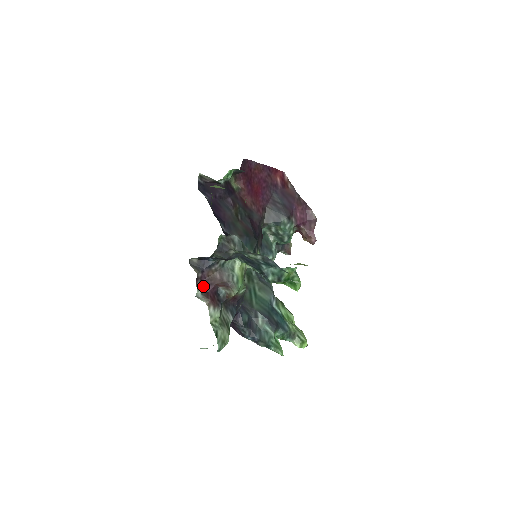
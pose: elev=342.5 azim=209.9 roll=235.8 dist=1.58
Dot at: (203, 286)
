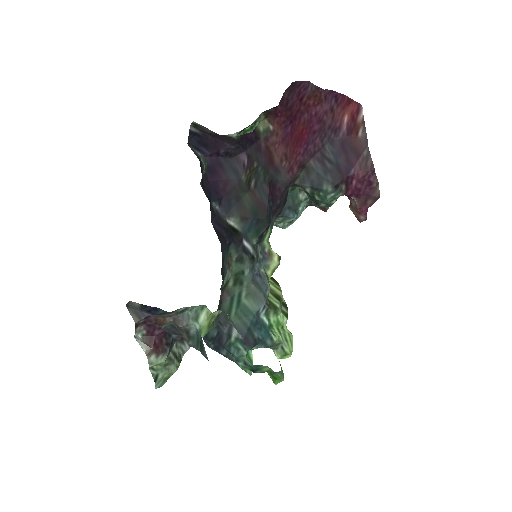
Dot at: (146, 329)
